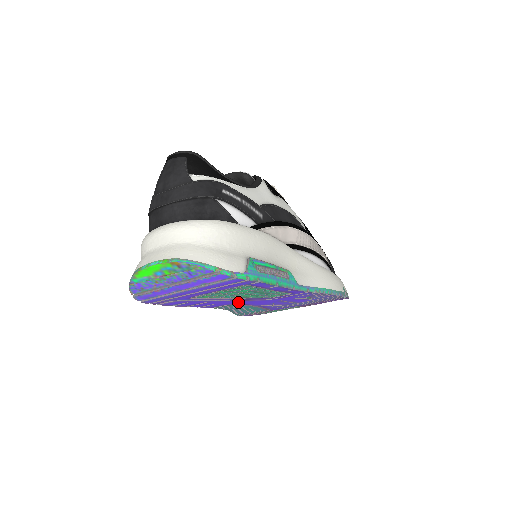
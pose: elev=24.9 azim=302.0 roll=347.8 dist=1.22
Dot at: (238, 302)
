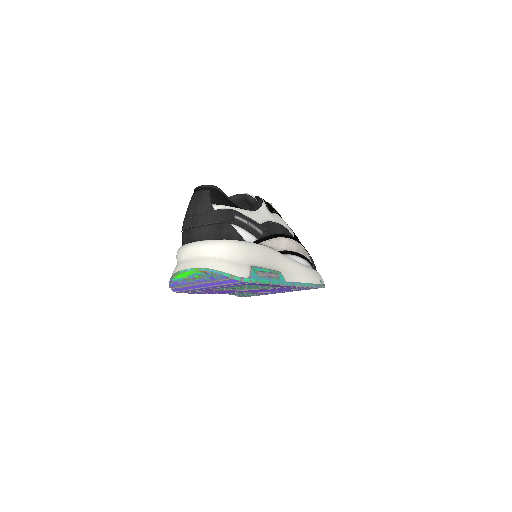
Dot at: (242, 291)
